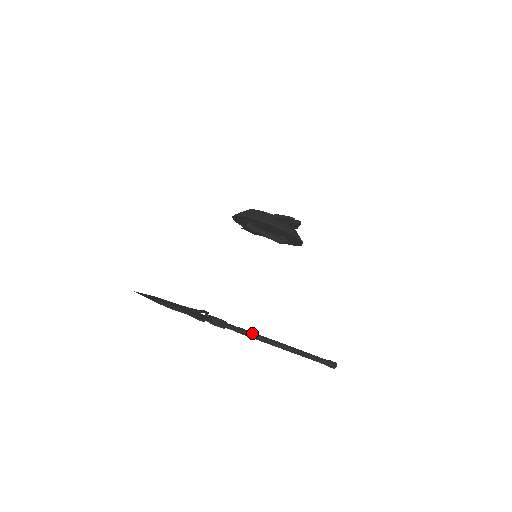
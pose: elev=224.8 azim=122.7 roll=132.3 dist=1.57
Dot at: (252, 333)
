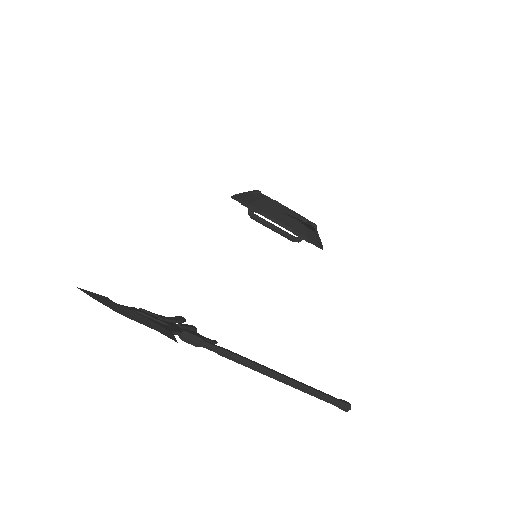
Dot at: (237, 356)
